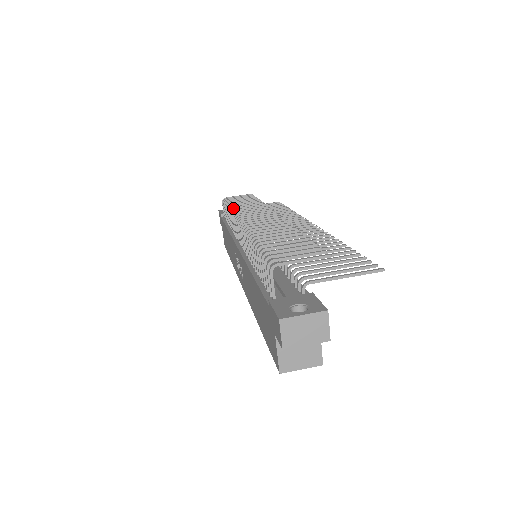
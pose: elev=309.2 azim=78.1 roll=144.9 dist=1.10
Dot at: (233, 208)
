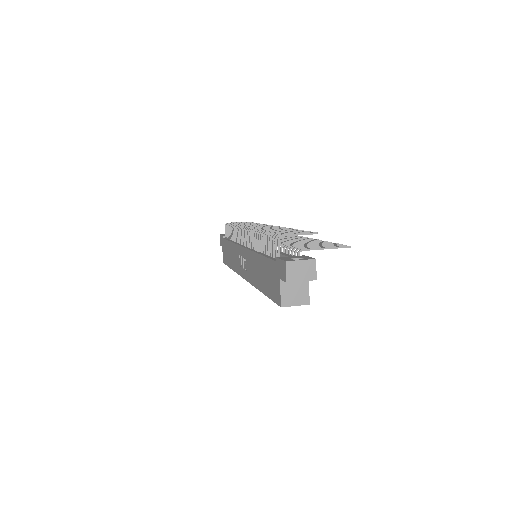
Dot at: occluded
